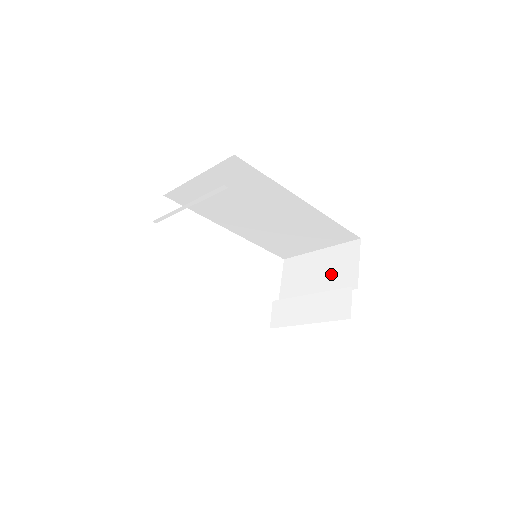
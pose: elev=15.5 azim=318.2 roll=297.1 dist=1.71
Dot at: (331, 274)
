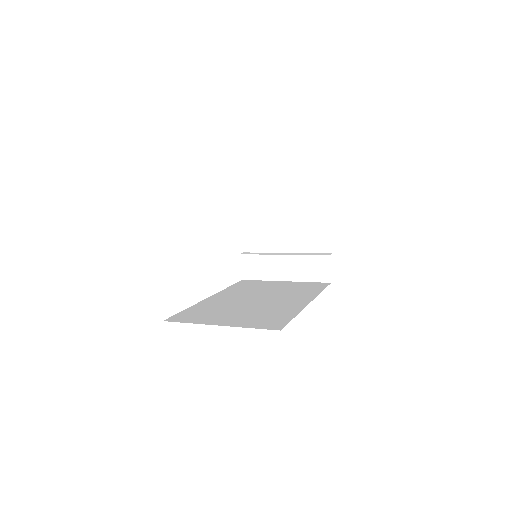
Dot at: (301, 234)
